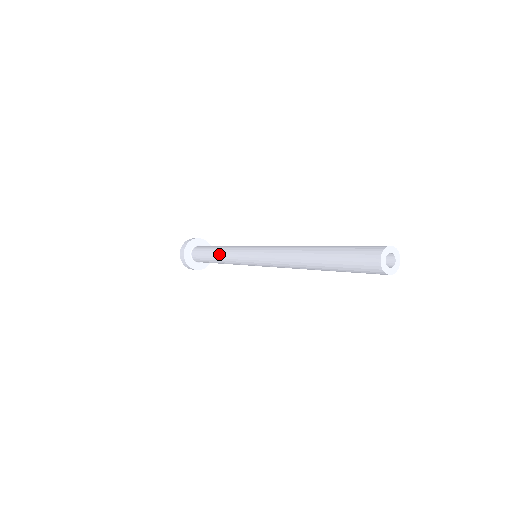
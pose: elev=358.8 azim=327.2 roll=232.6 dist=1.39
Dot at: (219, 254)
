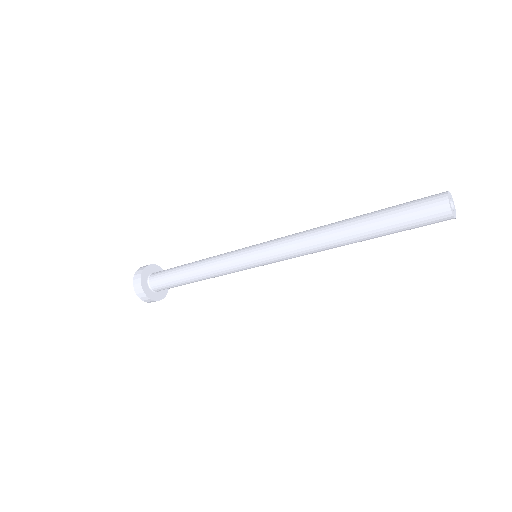
Dot at: (202, 260)
